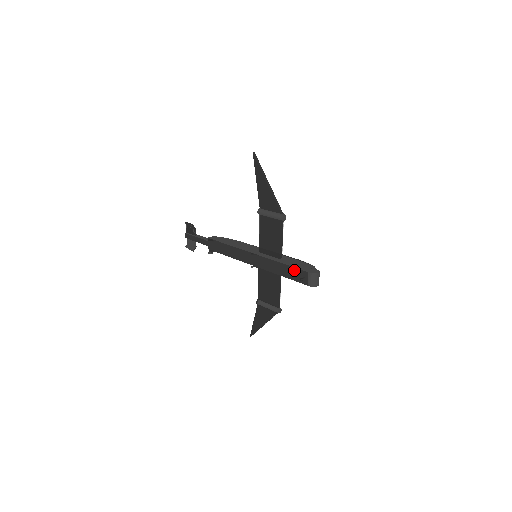
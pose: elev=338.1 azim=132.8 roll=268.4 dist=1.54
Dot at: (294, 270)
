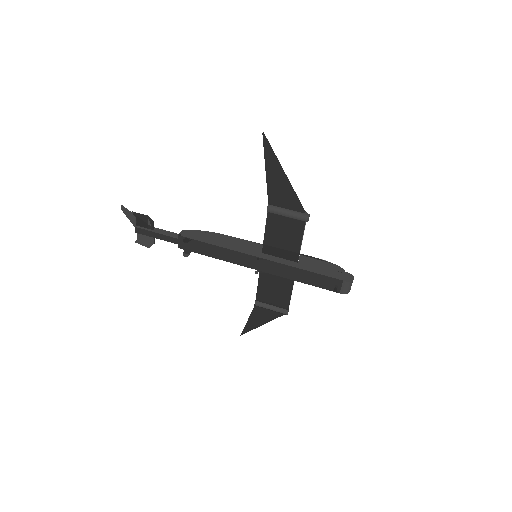
Dot at: (322, 278)
